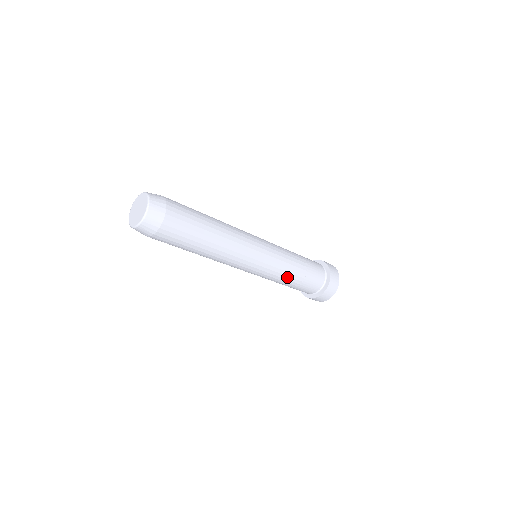
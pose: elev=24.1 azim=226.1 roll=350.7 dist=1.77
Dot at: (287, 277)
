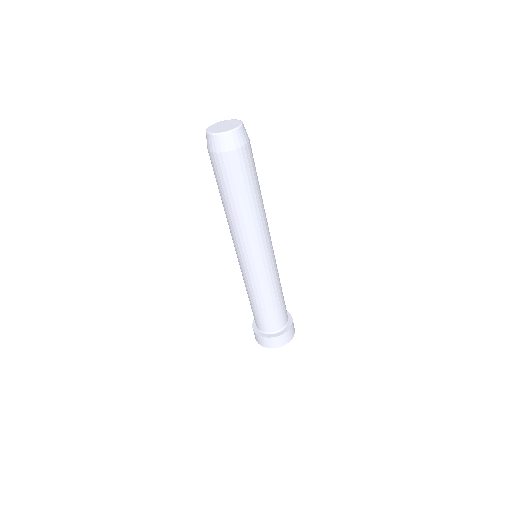
Dot at: occluded
